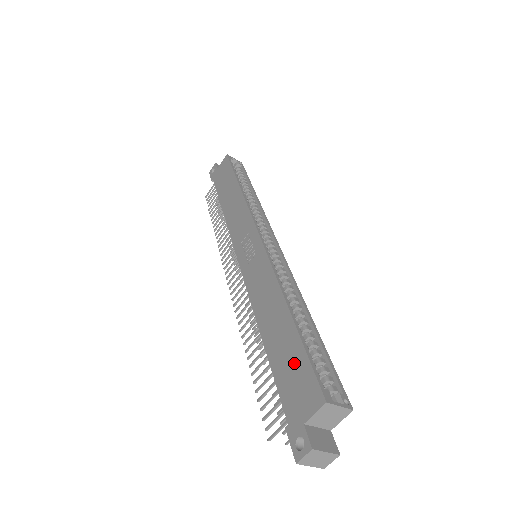
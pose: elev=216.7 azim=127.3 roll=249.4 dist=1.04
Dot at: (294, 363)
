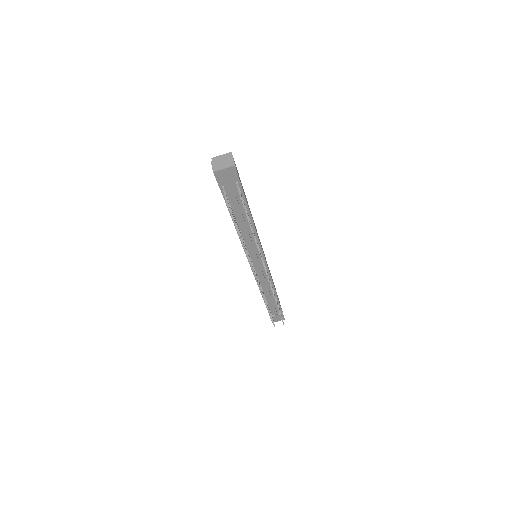
Dot at: occluded
